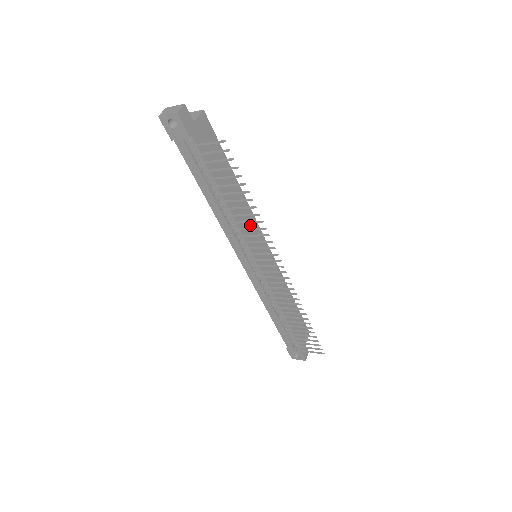
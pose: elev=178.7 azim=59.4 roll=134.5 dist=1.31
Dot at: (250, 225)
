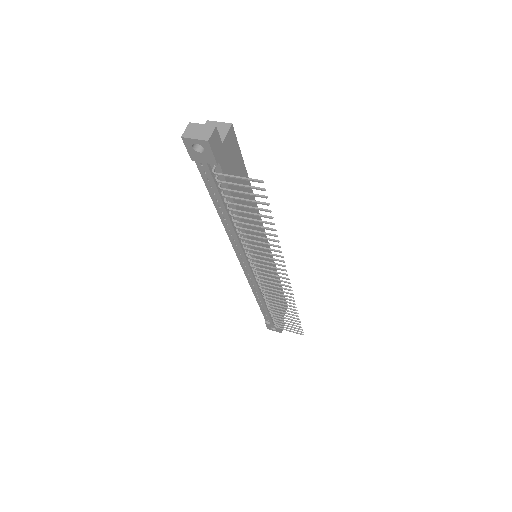
Dot at: occluded
